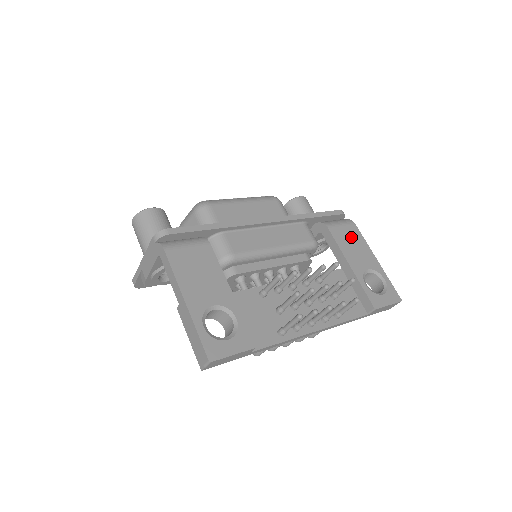
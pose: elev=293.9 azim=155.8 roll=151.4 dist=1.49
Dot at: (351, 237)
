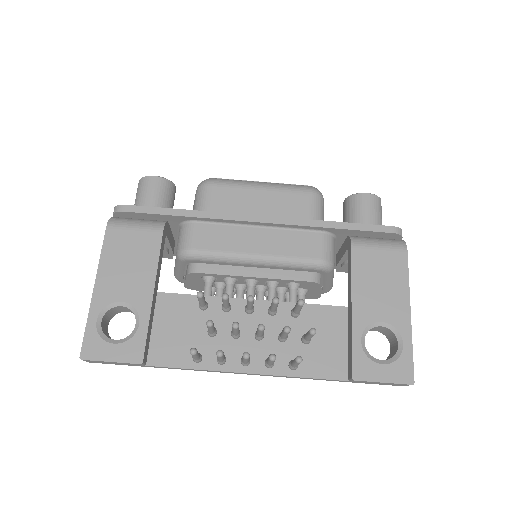
Dot at: (384, 269)
